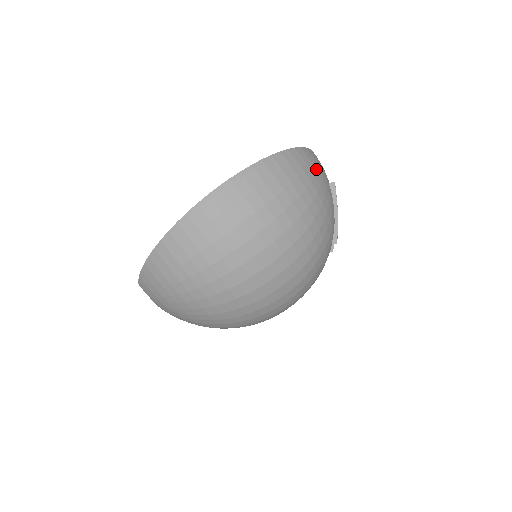
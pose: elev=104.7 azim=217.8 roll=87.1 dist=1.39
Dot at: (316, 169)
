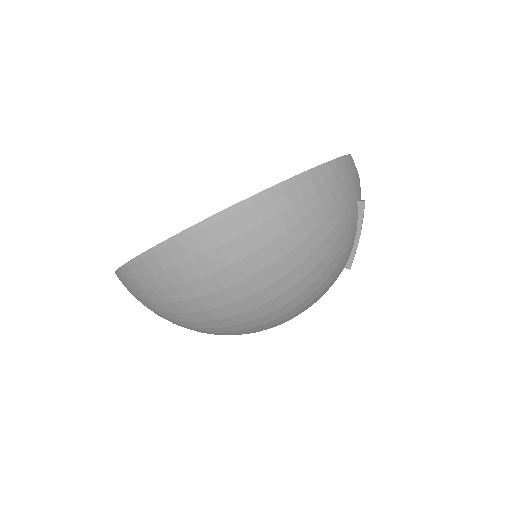
Dot at: (341, 192)
